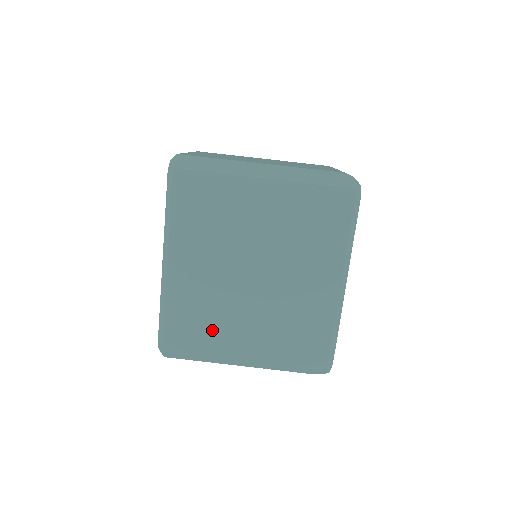
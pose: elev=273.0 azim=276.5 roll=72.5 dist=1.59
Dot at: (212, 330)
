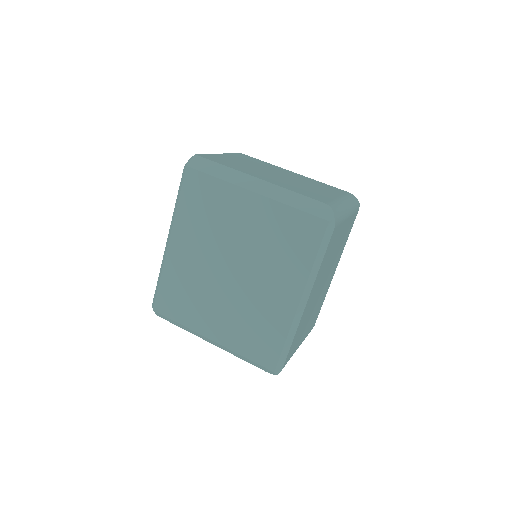
Dot at: (191, 306)
